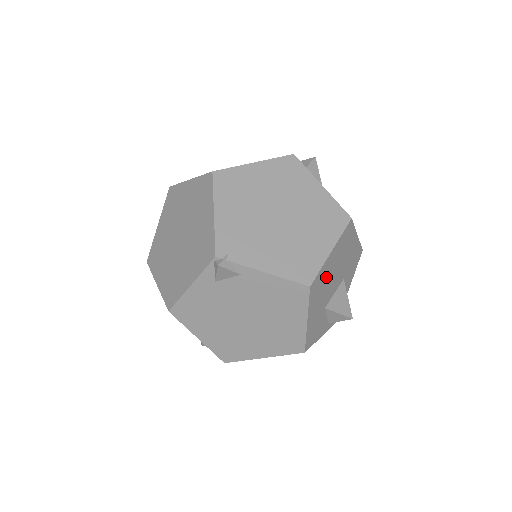
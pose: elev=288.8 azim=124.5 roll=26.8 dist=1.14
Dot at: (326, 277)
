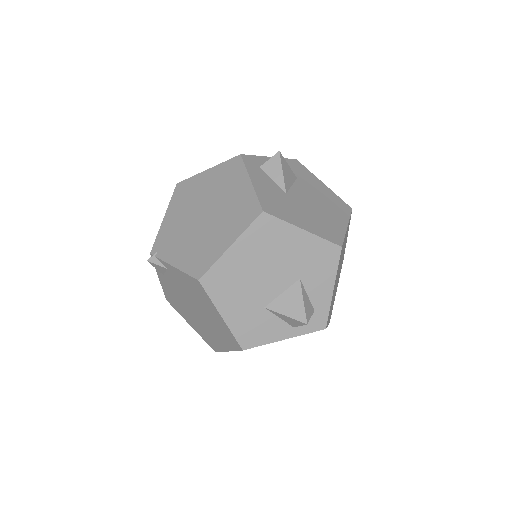
Dot at: (238, 273)
